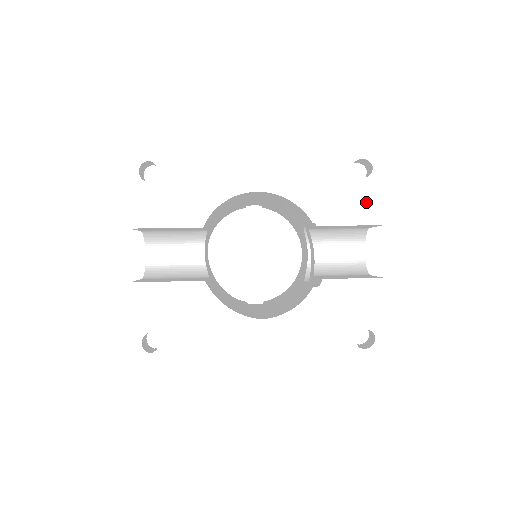
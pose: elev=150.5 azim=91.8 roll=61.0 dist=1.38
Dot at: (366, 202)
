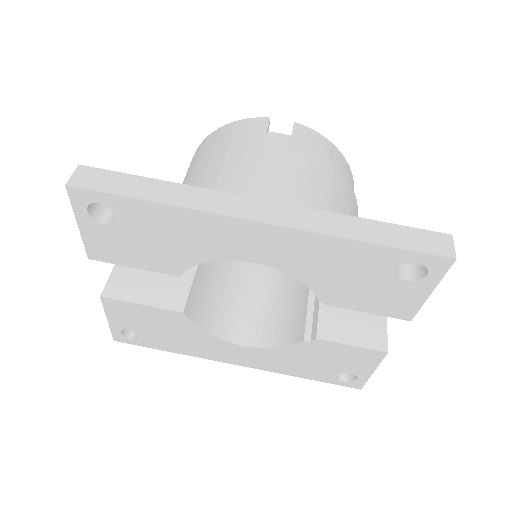
Dot at: (399, 300)
